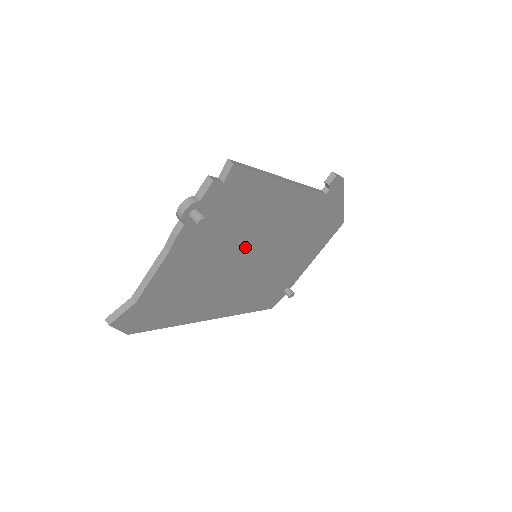
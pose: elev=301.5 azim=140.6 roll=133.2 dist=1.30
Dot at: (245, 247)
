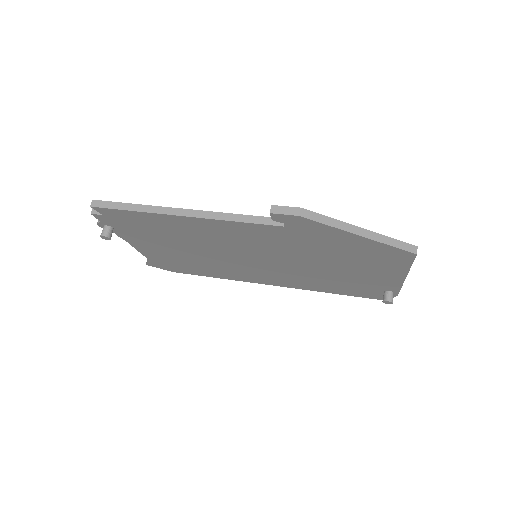
Dot at: (216, 249)
